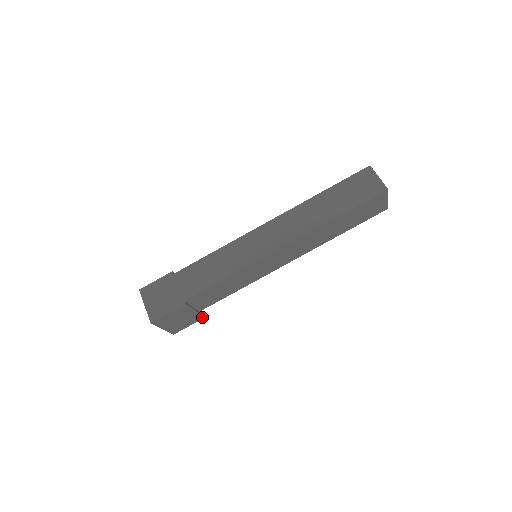
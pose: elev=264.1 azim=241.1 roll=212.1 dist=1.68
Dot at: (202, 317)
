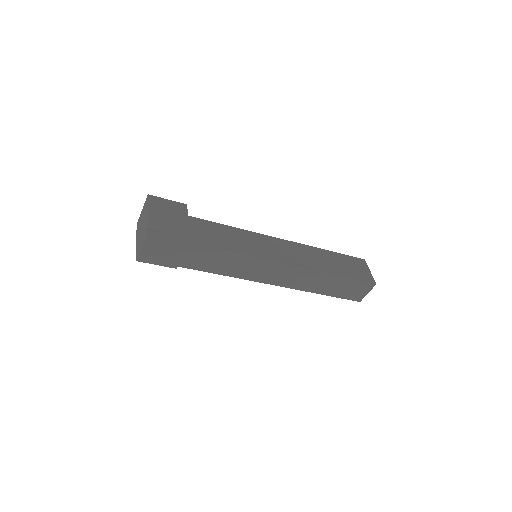
Dot at: occluded
